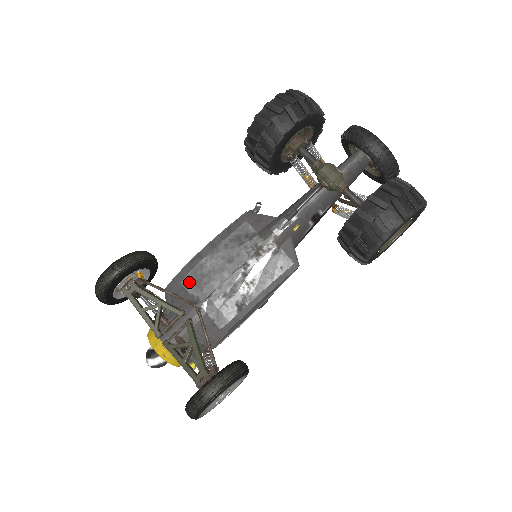
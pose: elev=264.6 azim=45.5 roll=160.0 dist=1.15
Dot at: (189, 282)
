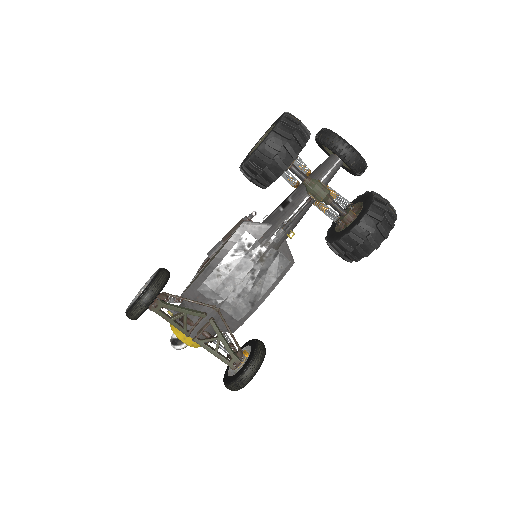
Dot at: (205, 289)
